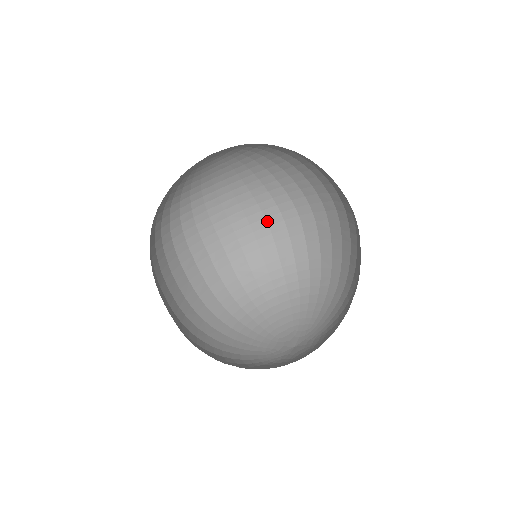
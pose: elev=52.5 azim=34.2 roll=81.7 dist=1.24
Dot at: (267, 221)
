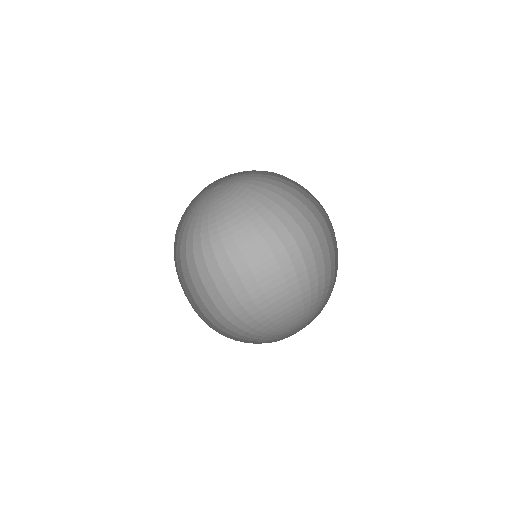
Dot at: (272, 252)
